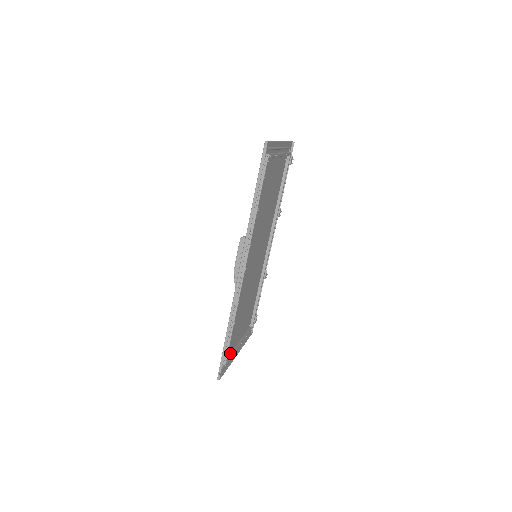
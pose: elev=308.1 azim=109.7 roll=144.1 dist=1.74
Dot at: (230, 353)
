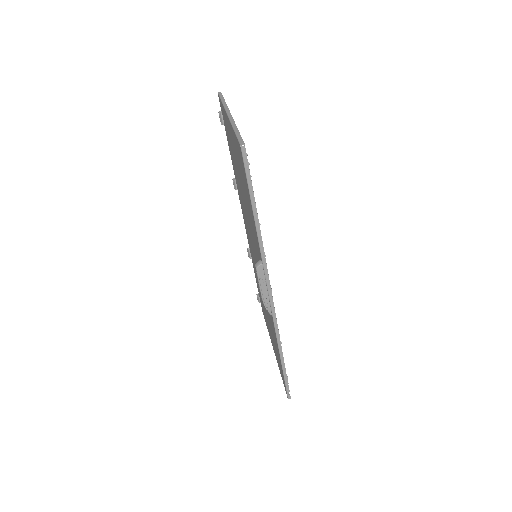
Dot at: occluded
